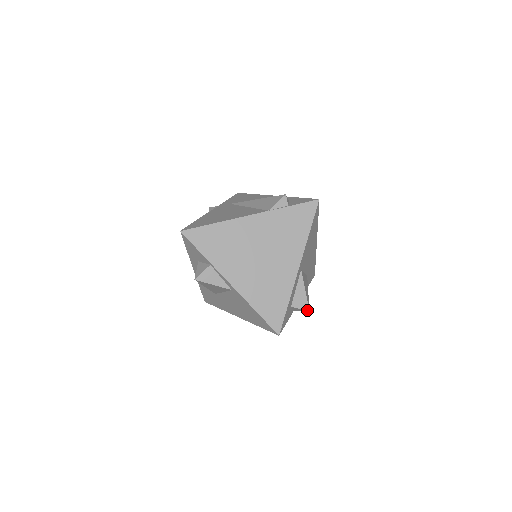
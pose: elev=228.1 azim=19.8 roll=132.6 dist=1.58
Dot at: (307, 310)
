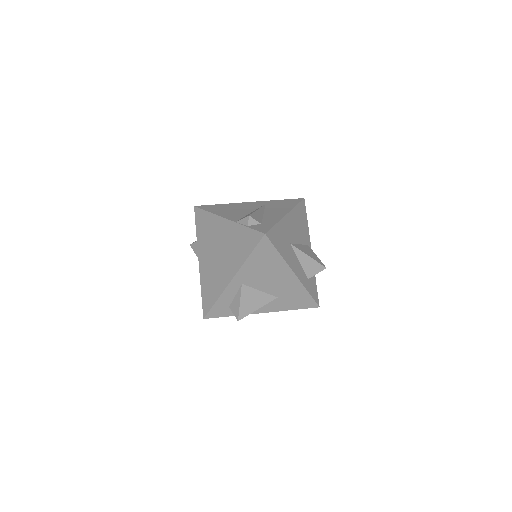
Dot at: (237, 318)
